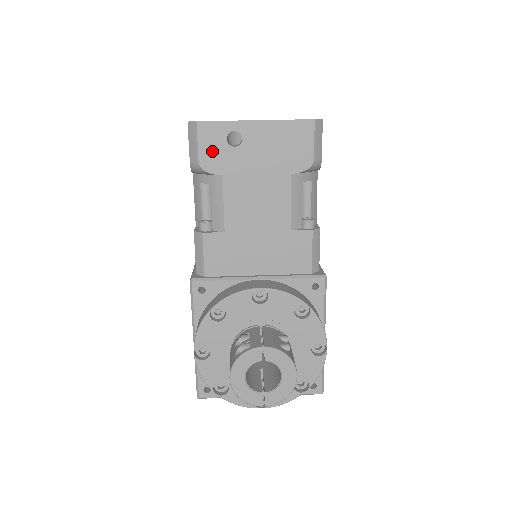
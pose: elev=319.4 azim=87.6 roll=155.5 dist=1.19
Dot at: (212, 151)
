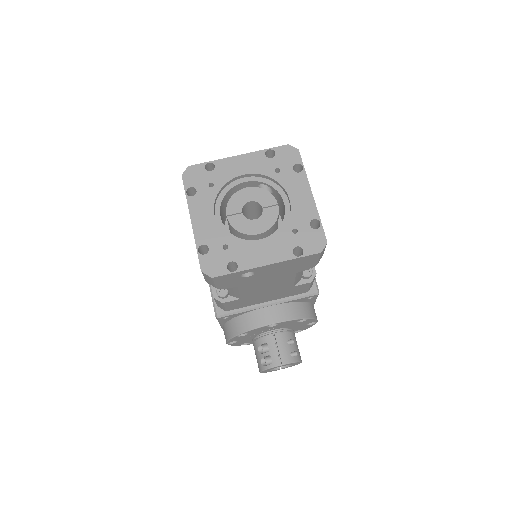
Dot at: (228, 282)
